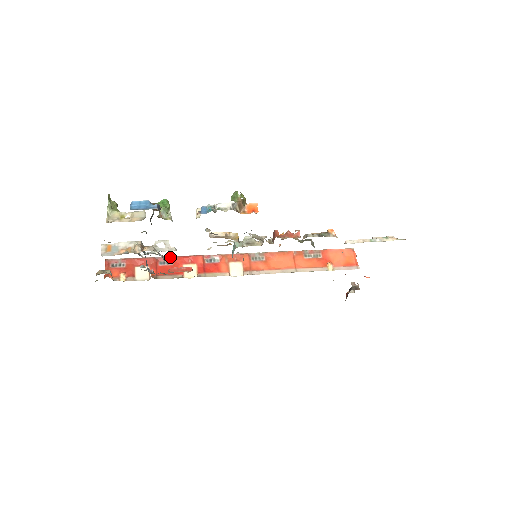
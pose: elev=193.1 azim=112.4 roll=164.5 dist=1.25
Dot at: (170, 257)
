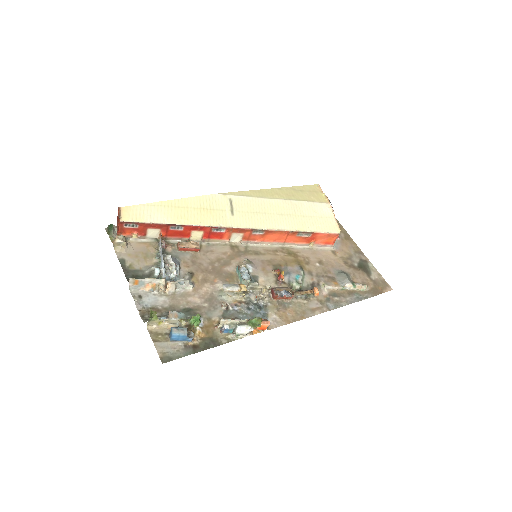
Dot at: (182, 225)
